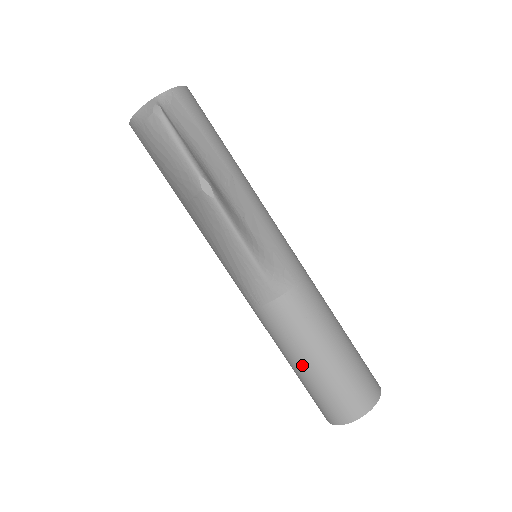
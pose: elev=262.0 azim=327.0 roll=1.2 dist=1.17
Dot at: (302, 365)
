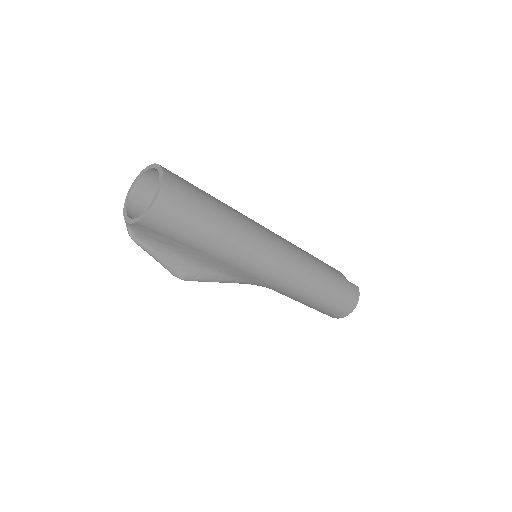
Dot at: occluded
